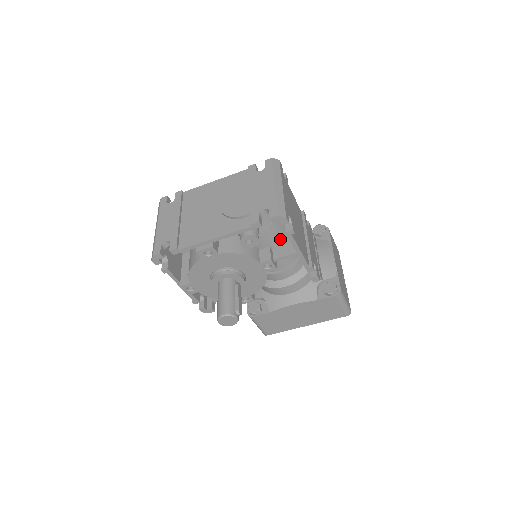
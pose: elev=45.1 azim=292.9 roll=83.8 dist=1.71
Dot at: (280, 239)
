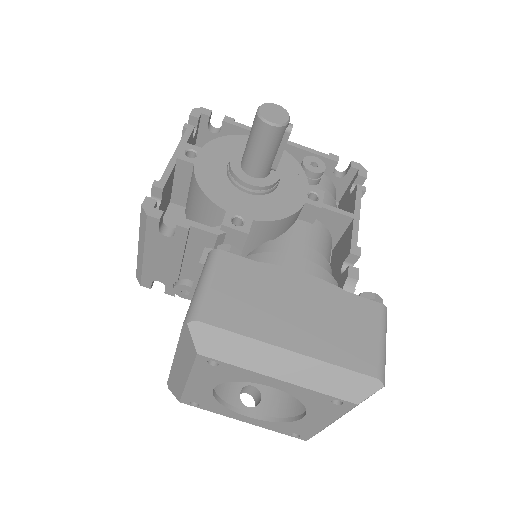
Dot at: occluded
